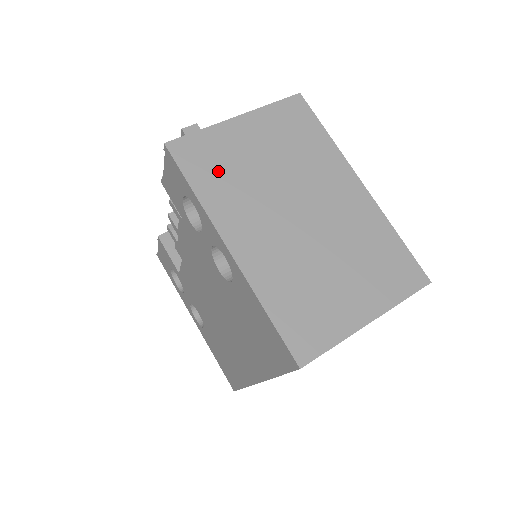
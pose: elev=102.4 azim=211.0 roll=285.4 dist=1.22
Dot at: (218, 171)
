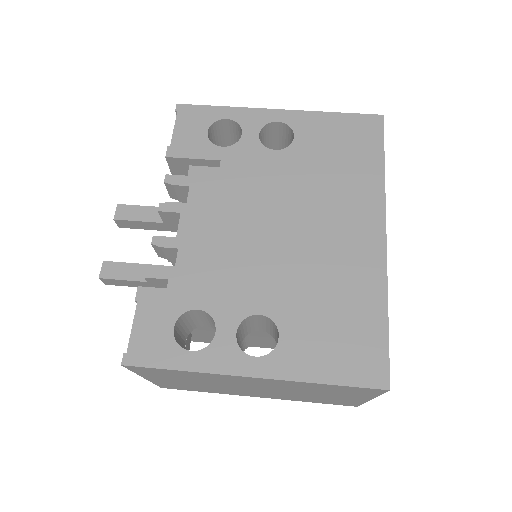
Dot at: occluded
